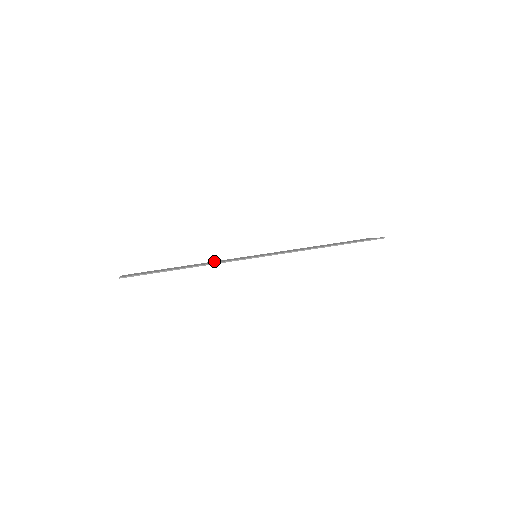
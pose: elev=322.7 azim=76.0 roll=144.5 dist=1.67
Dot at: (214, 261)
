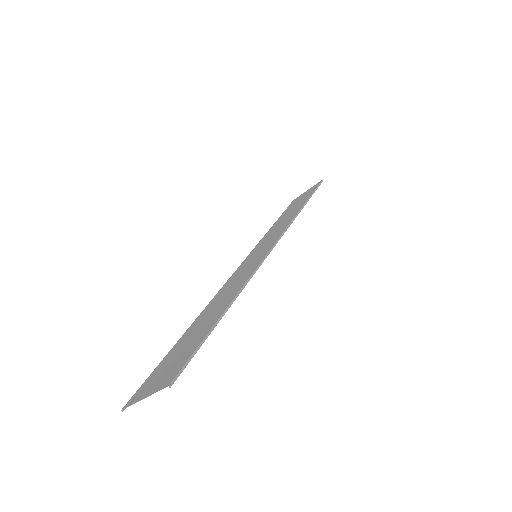
Dot at: (214, 297)
